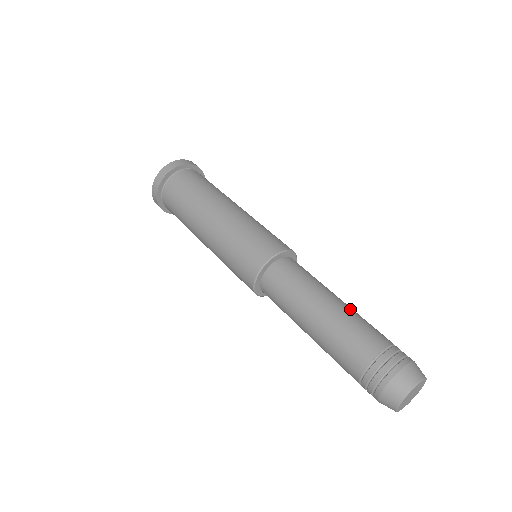
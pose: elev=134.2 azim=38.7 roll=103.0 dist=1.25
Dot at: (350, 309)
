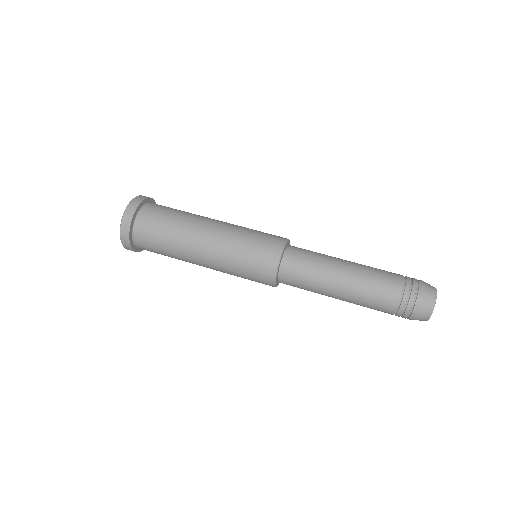
Dot at: (359, 274)
